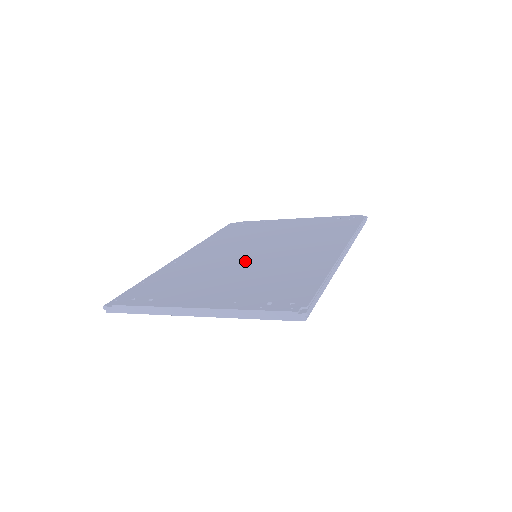
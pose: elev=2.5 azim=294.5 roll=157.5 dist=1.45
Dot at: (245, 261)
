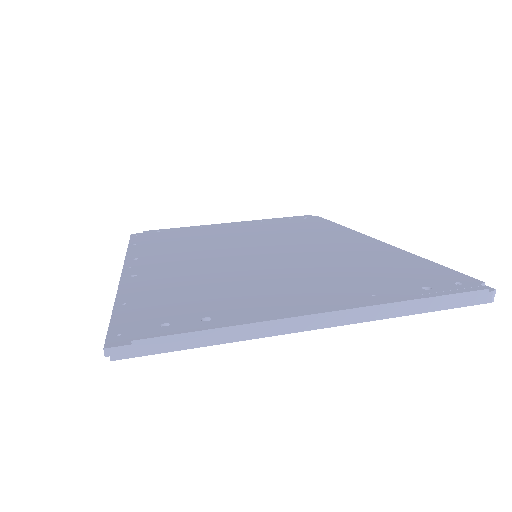
Dot at: (264, 259)
